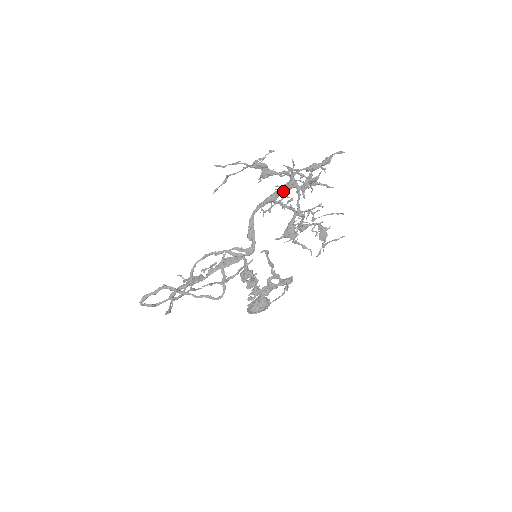
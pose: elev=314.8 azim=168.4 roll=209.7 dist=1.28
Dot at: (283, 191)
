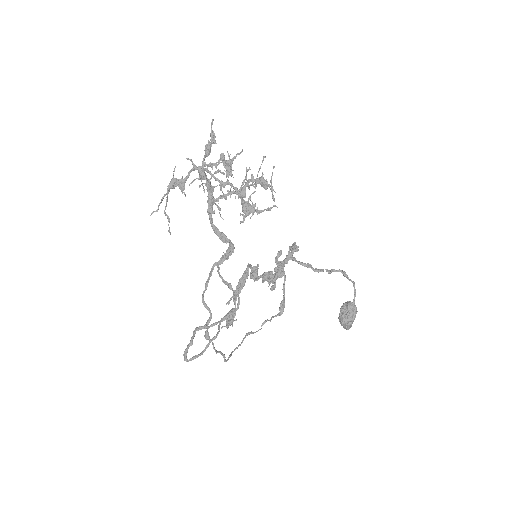
Dot at: (208, 186)
